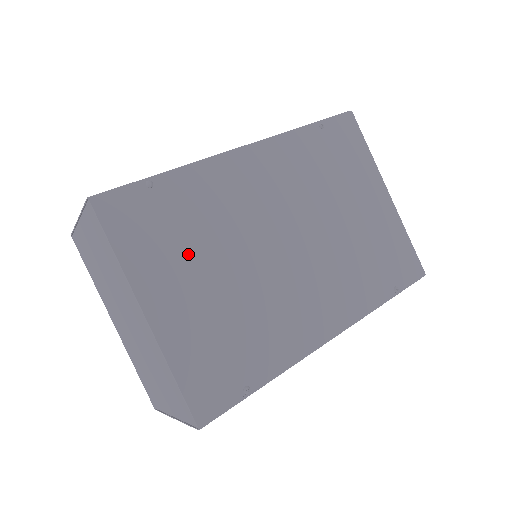
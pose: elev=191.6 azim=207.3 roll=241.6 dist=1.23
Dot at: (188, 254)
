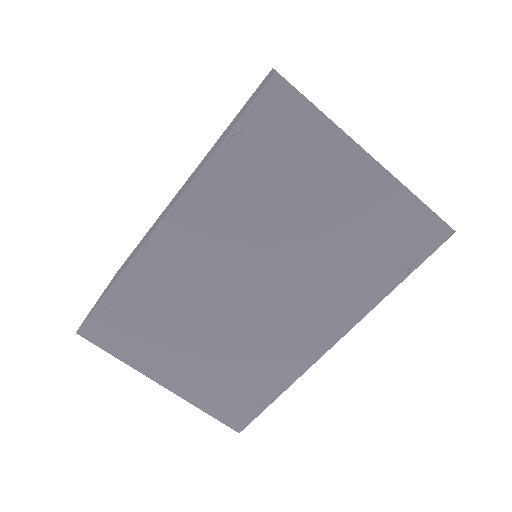
Dot at: (169, 336)
